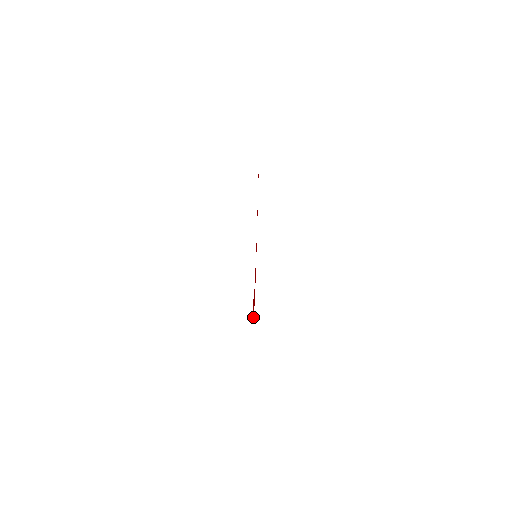
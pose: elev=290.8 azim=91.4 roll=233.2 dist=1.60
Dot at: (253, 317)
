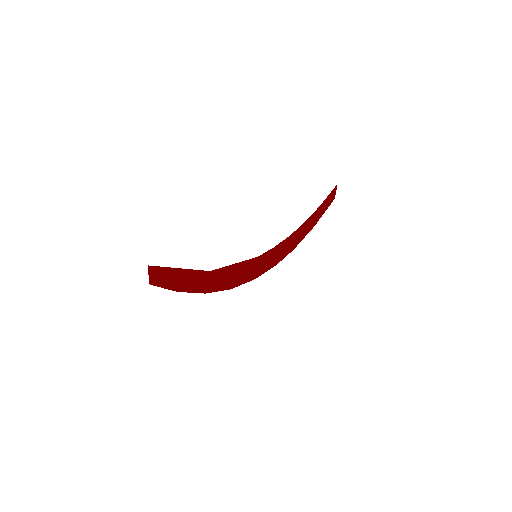
Dot at: (171, 287)
